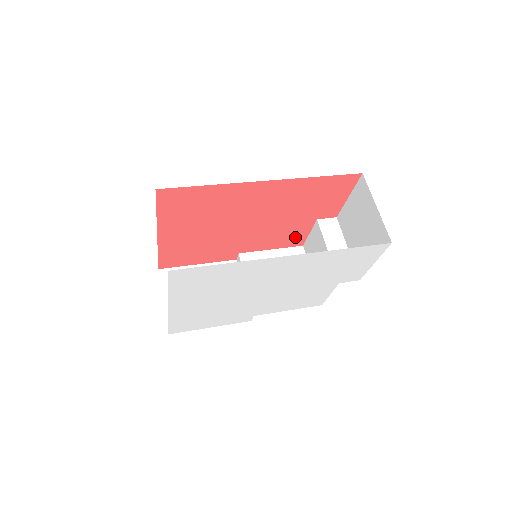
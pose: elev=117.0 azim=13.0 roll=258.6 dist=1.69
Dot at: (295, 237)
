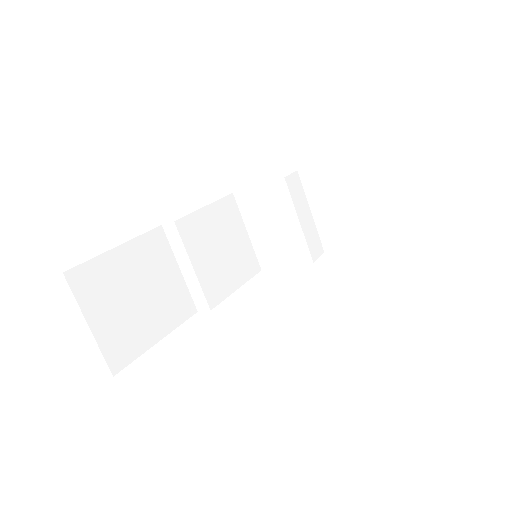
Dot at: occluded
